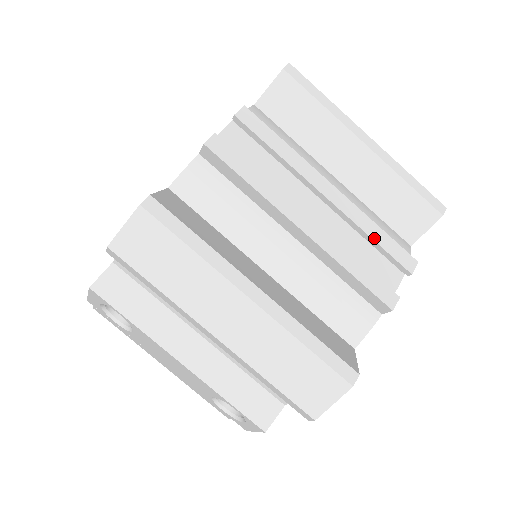
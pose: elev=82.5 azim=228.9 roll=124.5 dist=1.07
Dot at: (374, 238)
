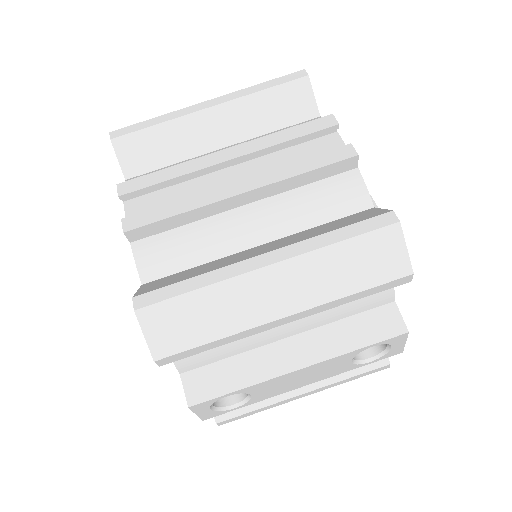
Dot at: (289, 139)
